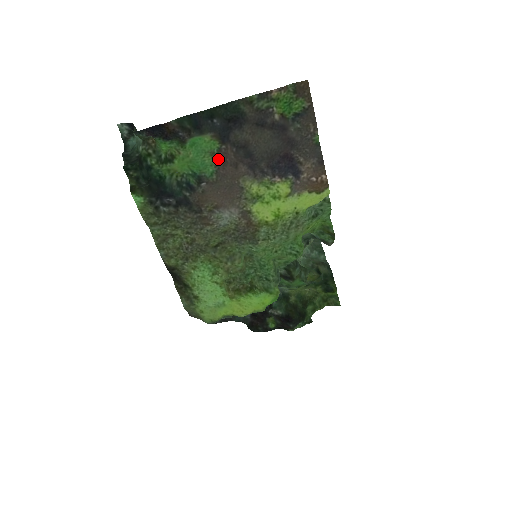
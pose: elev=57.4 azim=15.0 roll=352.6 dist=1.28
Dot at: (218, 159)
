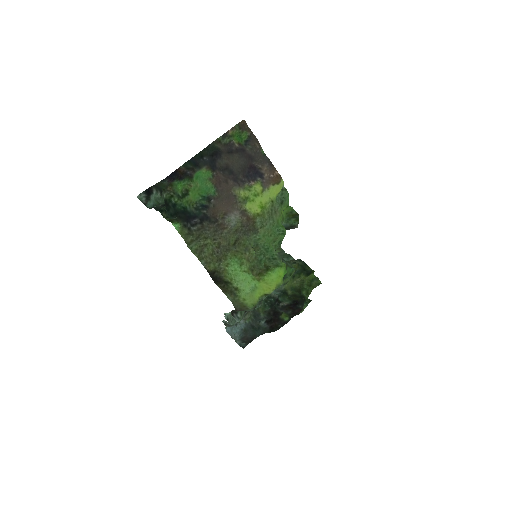
Dot at: (215, 182)
